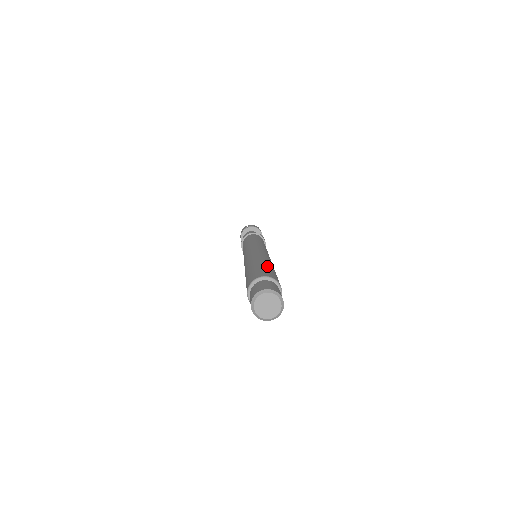
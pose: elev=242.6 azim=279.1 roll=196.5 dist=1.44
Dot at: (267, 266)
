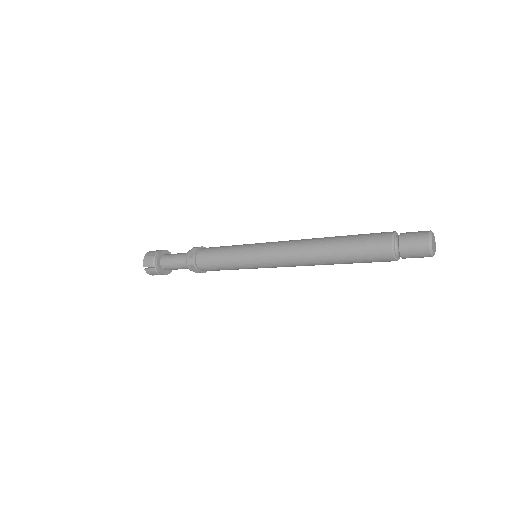
Dot at: occluded
